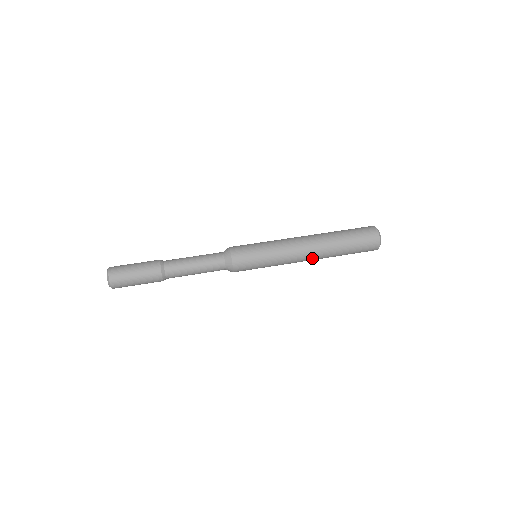
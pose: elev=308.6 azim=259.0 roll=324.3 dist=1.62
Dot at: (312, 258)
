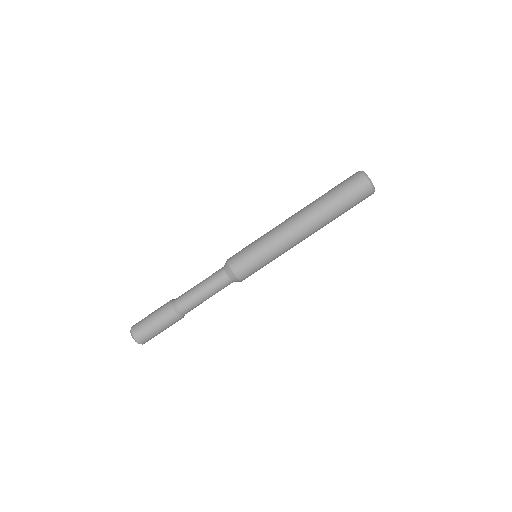
Dot at: occluded
